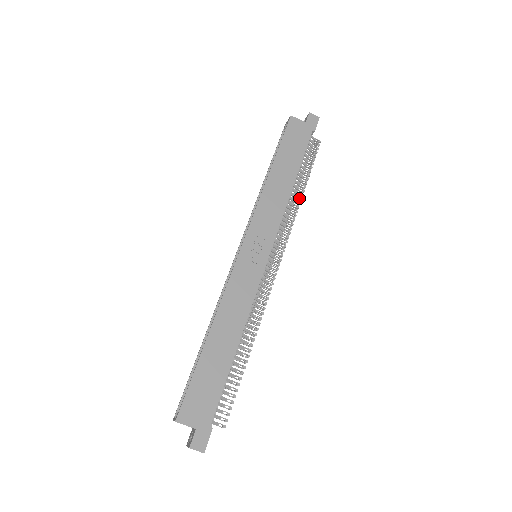
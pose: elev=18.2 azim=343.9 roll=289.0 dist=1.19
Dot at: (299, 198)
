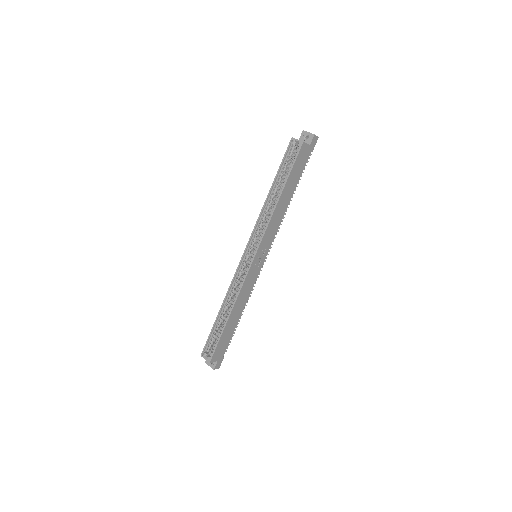
Dot at: occluded
